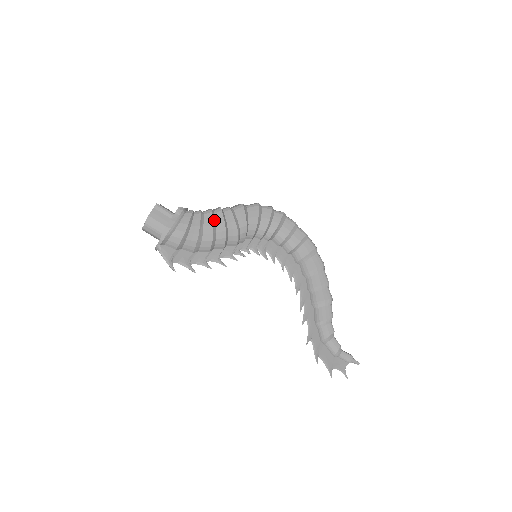
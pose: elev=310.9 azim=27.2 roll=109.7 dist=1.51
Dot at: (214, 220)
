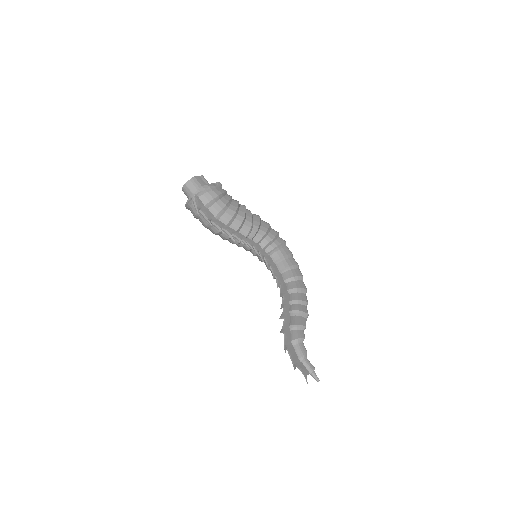
Dot at: (239, 207)
